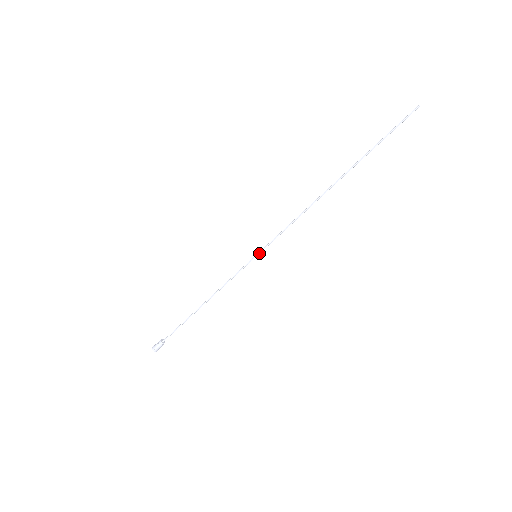
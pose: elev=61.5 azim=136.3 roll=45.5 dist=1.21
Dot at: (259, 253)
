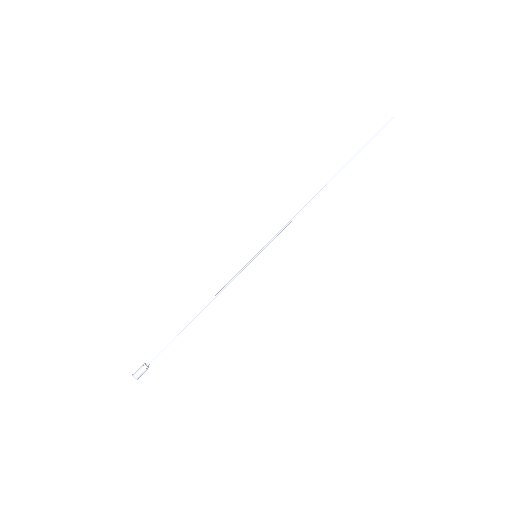
Dot at: (259, 252)
